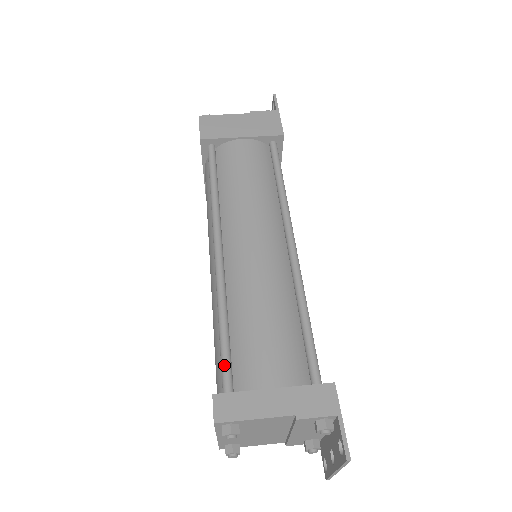
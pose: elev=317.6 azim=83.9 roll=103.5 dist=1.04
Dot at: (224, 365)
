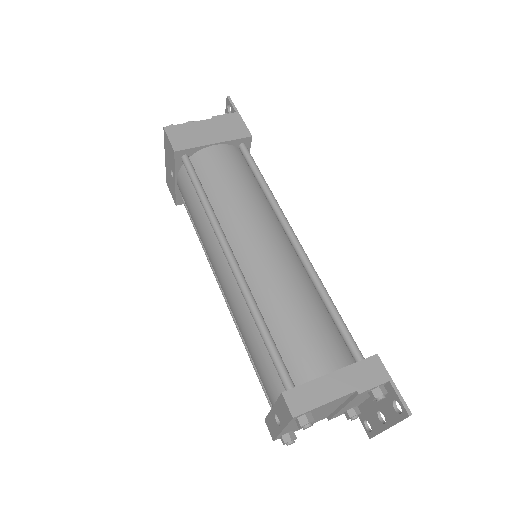
Dot at: (278, 364)
